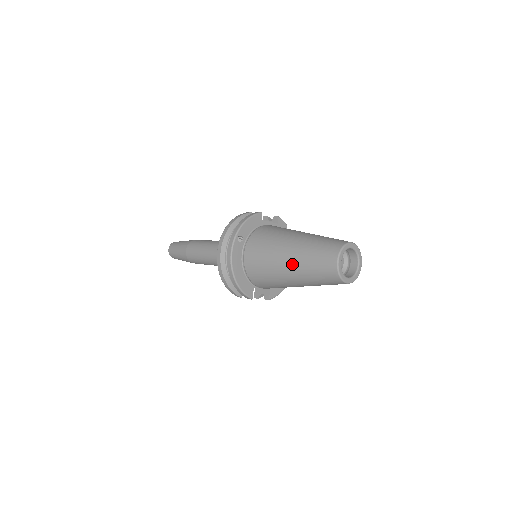
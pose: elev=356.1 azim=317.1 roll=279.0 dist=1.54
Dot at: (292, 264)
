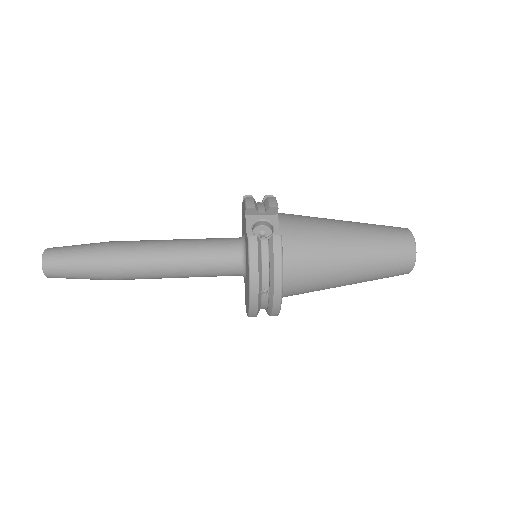
Dot at: occluded
